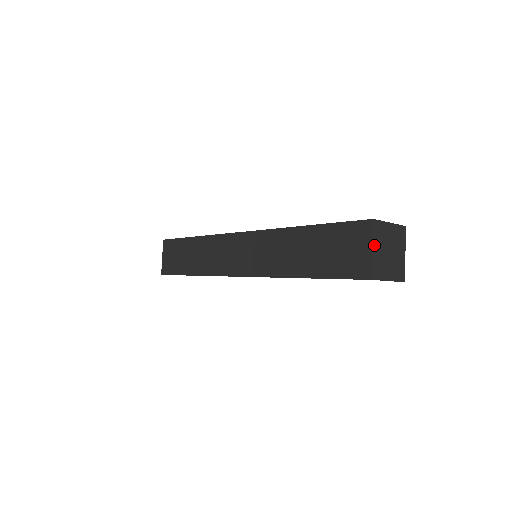
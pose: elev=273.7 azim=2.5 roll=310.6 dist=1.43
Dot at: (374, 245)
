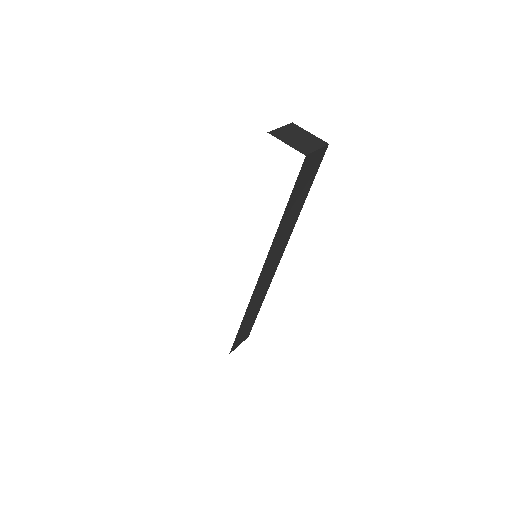
Dot at: (284, 128)
